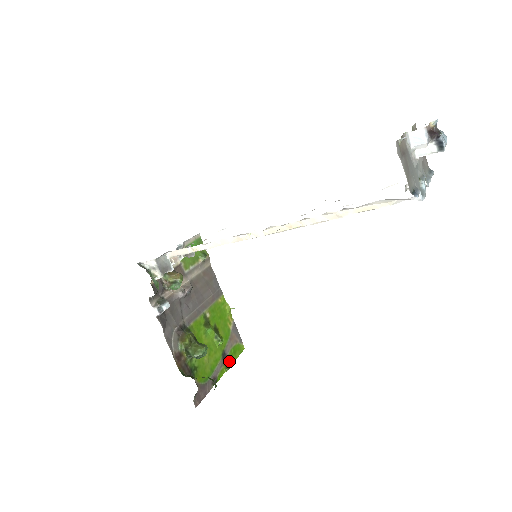
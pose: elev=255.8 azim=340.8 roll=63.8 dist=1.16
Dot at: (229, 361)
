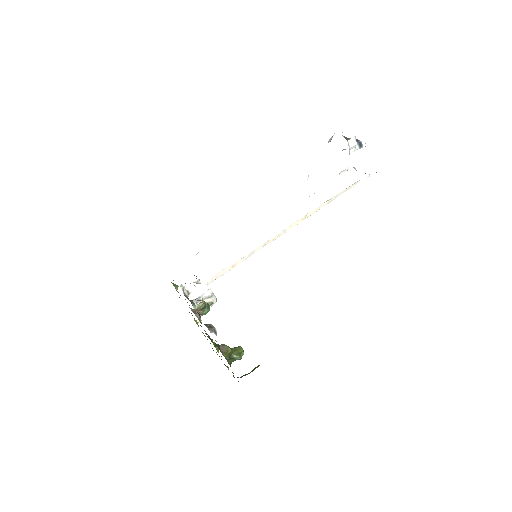
Dot at: occluded
